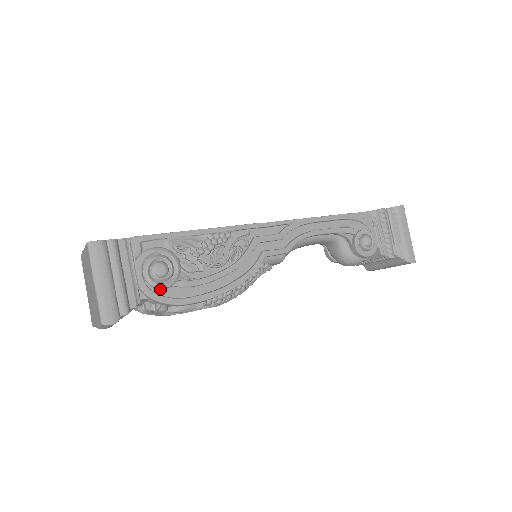
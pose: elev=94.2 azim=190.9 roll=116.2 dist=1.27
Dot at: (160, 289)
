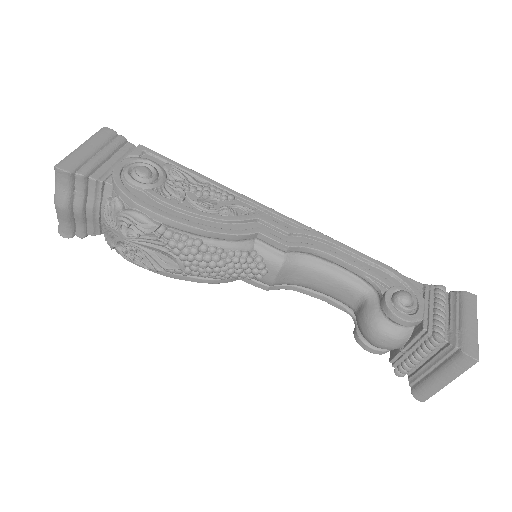
Dot at: (130, 185)
